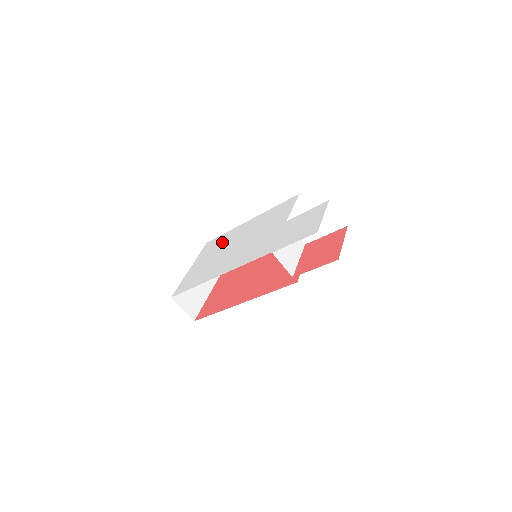
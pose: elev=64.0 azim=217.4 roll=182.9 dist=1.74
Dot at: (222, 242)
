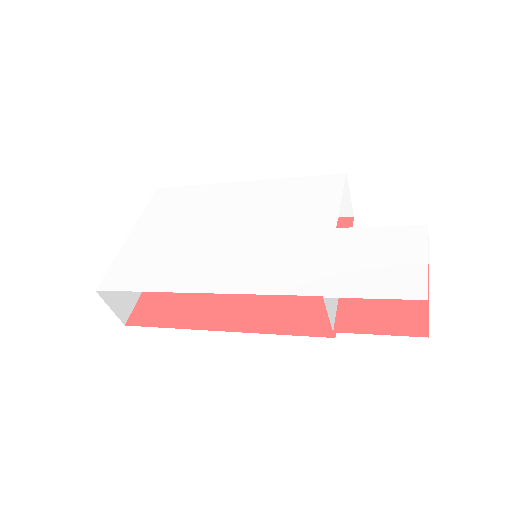
Dot at: (192, 205)
